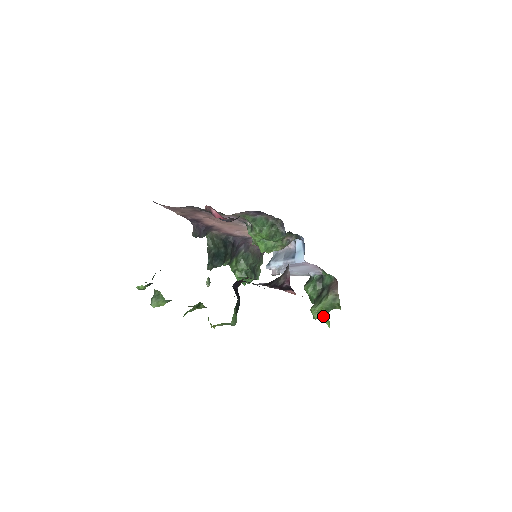
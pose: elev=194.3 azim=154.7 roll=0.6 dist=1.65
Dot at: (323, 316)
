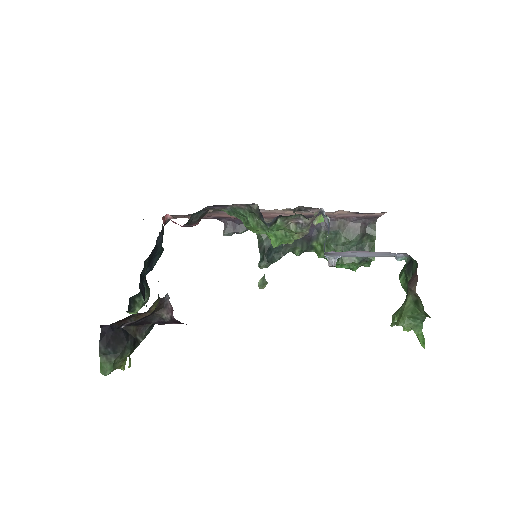
Dot at: (412, 328)
